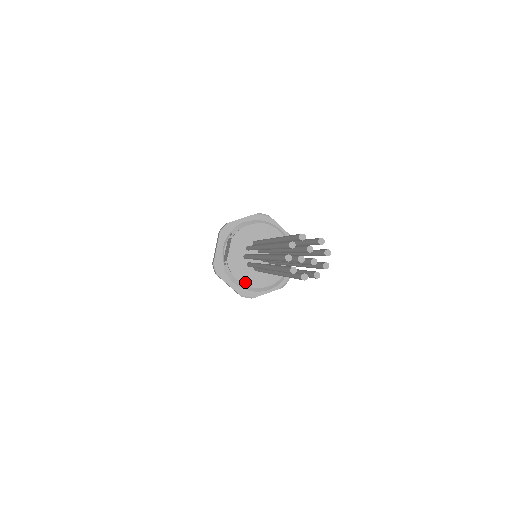
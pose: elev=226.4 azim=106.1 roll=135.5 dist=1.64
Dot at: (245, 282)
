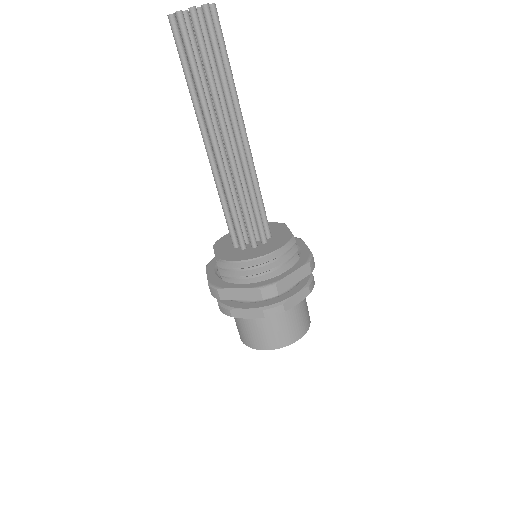
Dot at: (247, 258)
